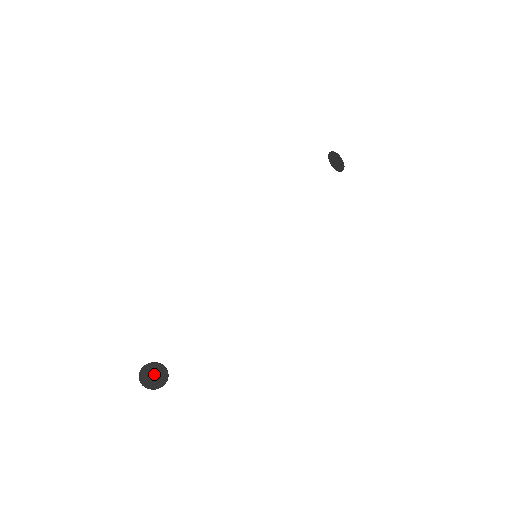
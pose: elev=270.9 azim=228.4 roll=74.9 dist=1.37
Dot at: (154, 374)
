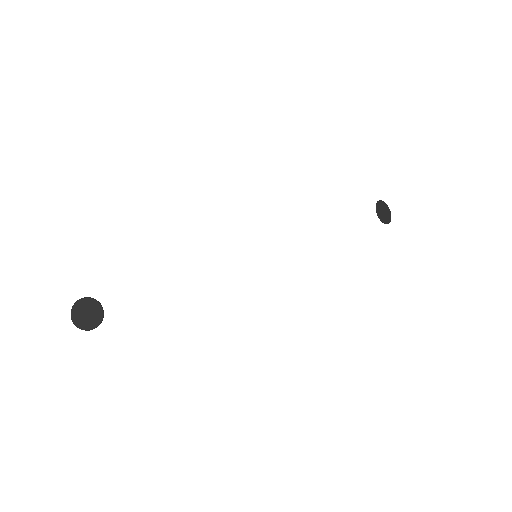
Dot at: (89, 312)
